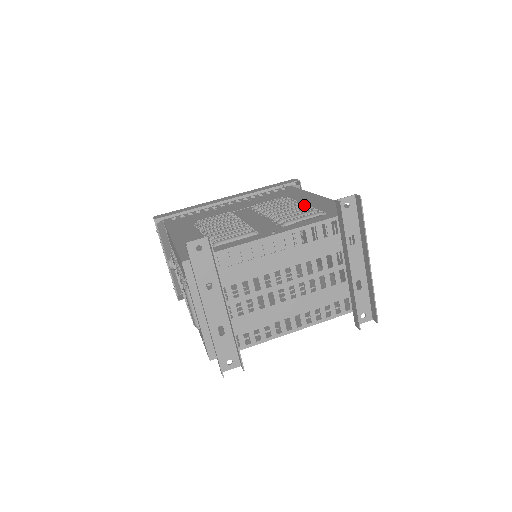
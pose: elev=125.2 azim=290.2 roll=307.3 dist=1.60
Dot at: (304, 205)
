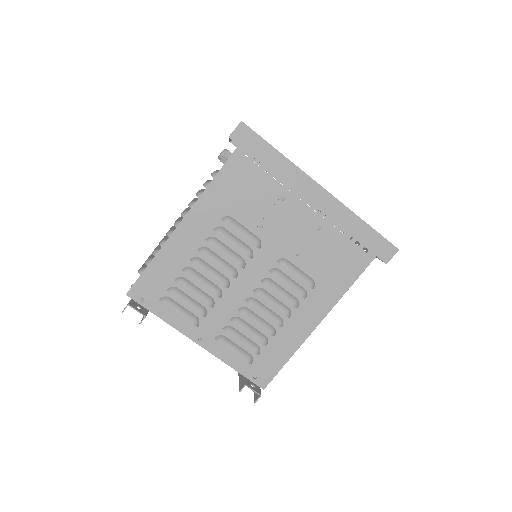
Dot at: (269, 334)
